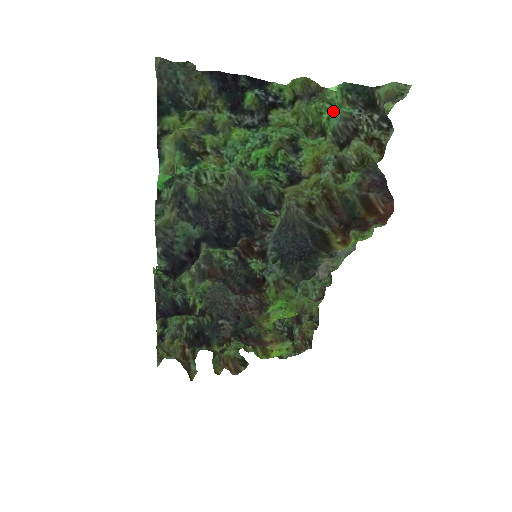
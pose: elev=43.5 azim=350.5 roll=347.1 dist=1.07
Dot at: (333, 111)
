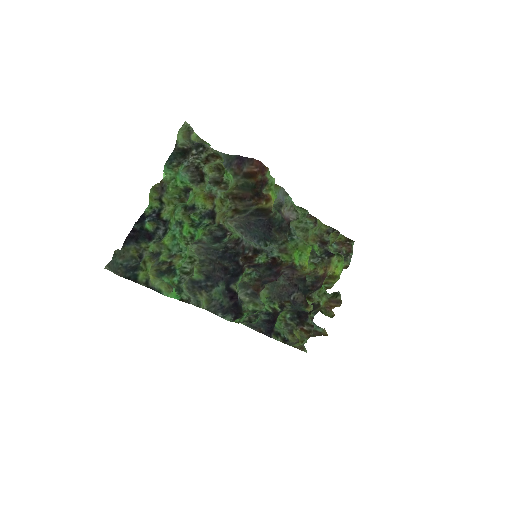
Dot at: (178, 179)
